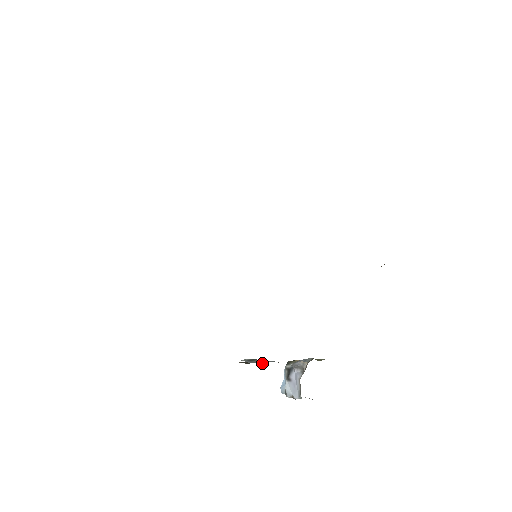
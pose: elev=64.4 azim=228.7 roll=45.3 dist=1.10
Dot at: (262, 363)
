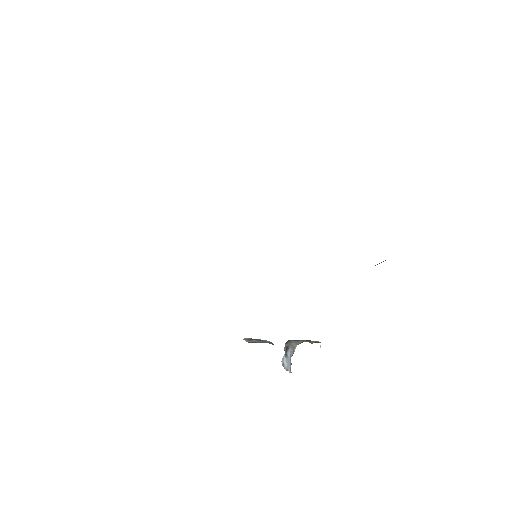
Dot at: occluded
